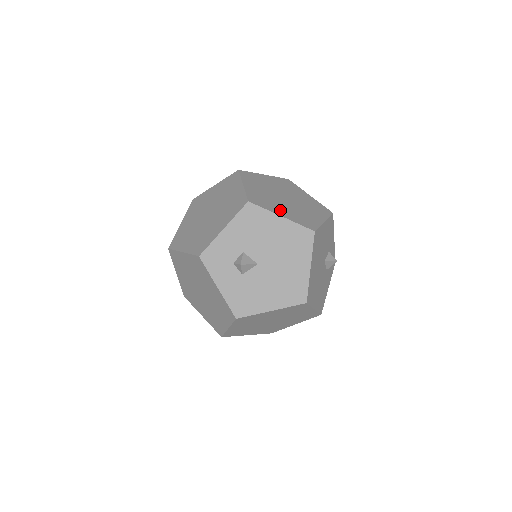
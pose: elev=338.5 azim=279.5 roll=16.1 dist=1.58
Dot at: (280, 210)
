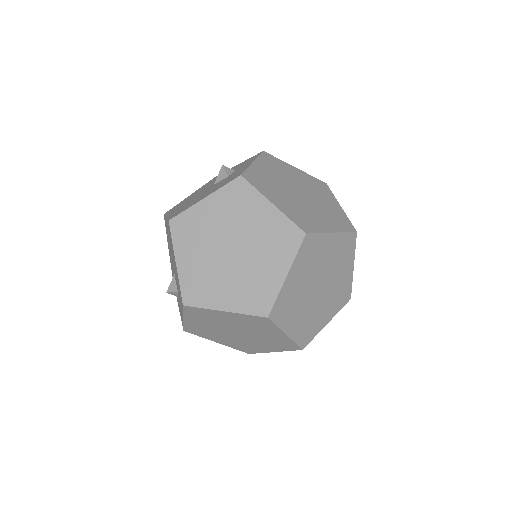
Dot at: (324, 317)
